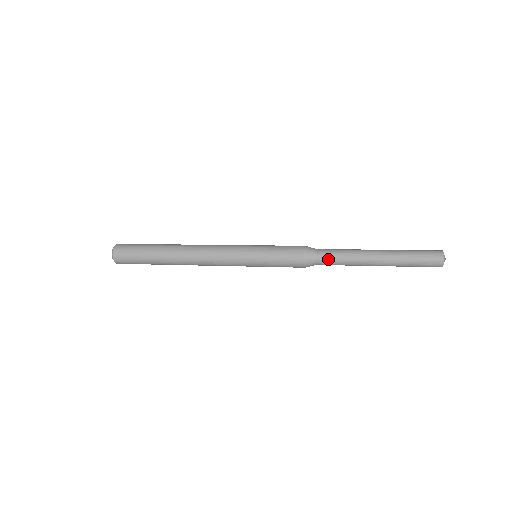
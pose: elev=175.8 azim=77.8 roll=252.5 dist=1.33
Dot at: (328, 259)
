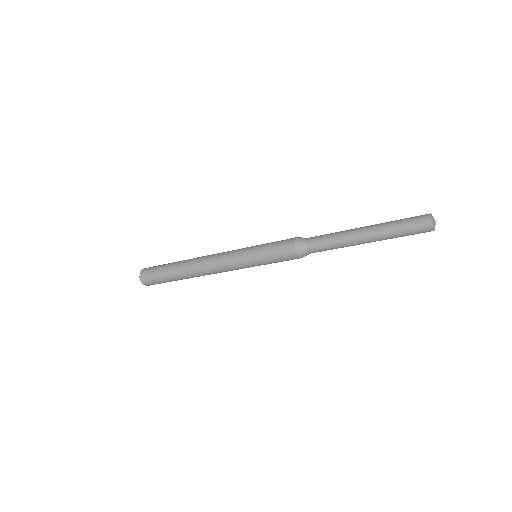
Dot at: (318, 243)
